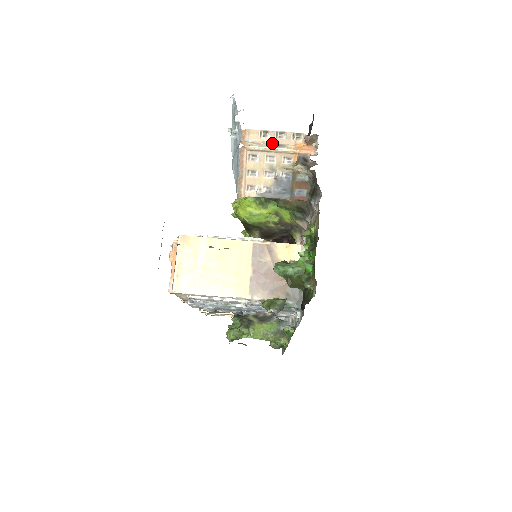
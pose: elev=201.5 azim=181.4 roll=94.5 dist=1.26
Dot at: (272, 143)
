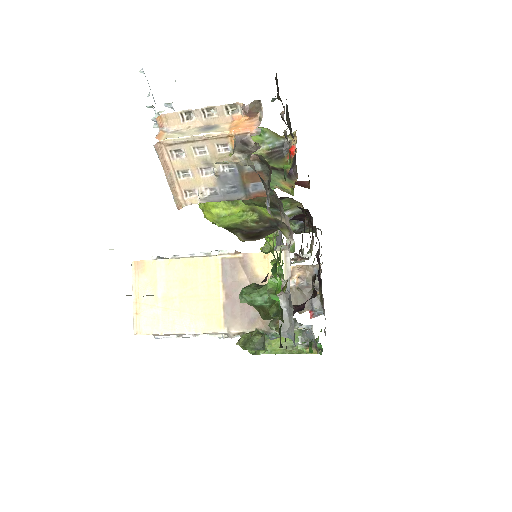
Dot at: (201, 126)
